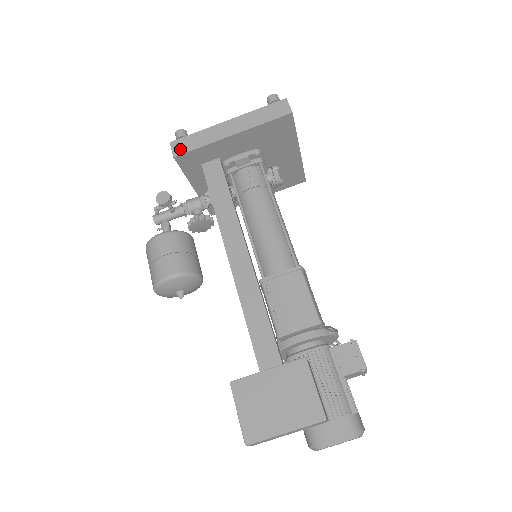
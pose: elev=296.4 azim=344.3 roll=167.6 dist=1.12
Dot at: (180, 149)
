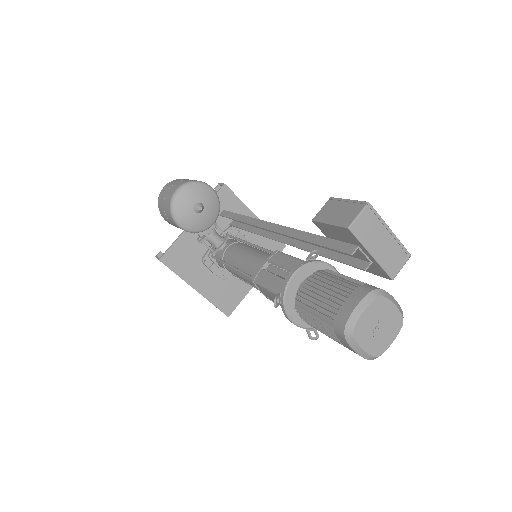
Dot at: (227, 188)
